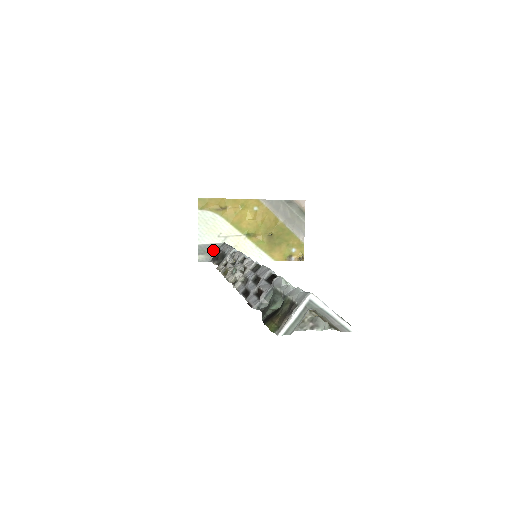
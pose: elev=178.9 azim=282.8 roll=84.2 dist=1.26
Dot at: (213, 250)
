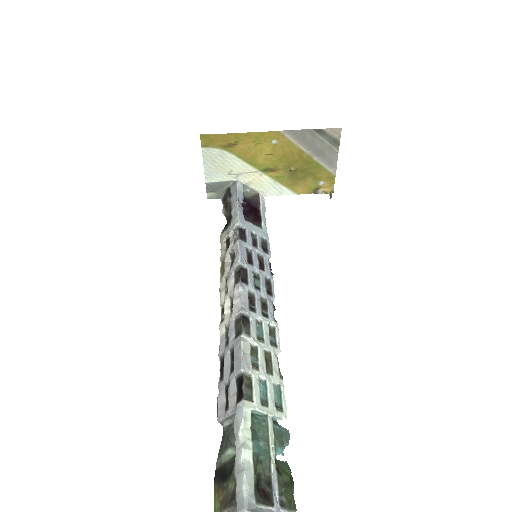
Dot at: (224, 188)
